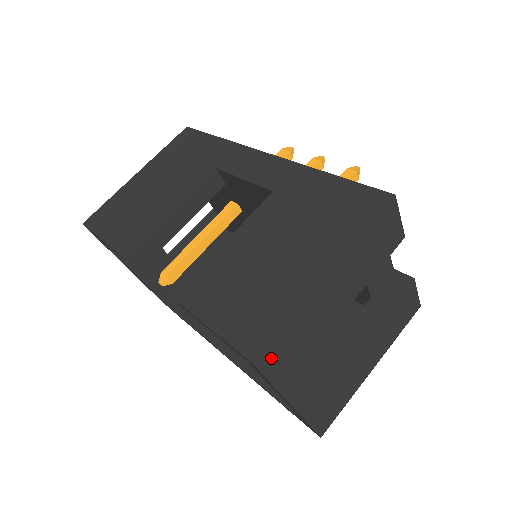
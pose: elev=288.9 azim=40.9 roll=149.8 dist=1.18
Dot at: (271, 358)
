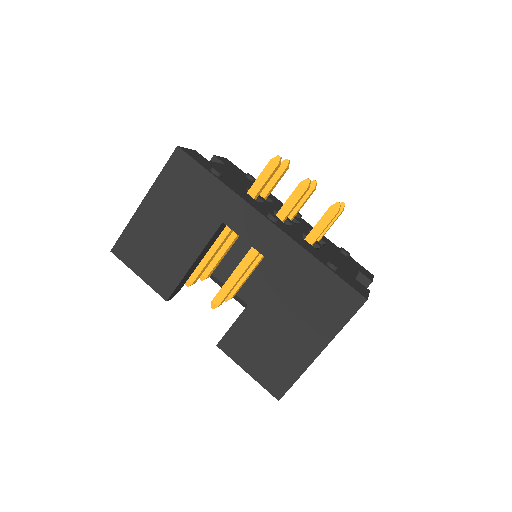
Dot at: occluded
